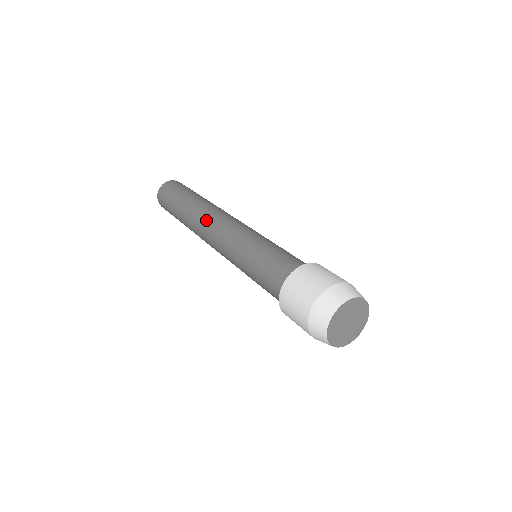
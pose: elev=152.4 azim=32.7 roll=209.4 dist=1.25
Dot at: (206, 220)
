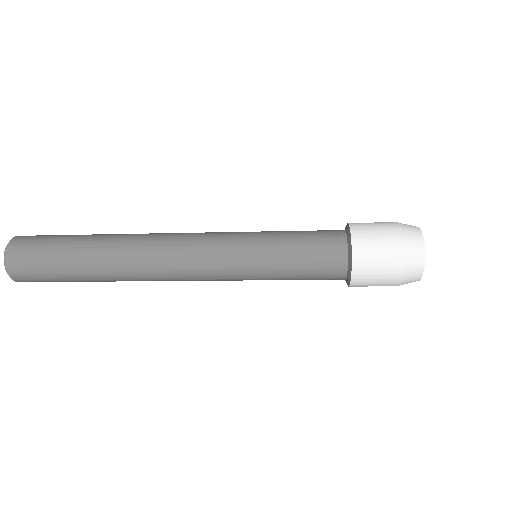
Dot at: (162, 236)
